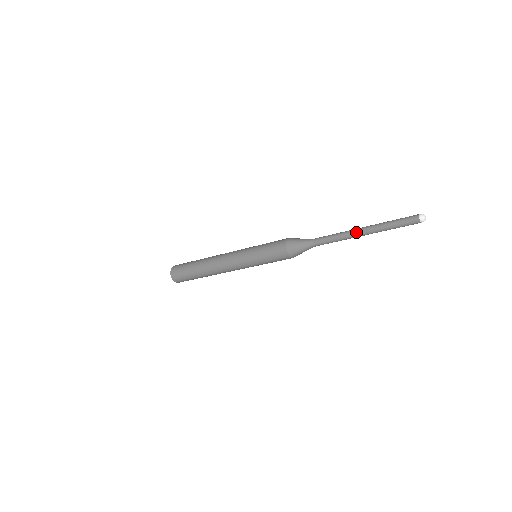
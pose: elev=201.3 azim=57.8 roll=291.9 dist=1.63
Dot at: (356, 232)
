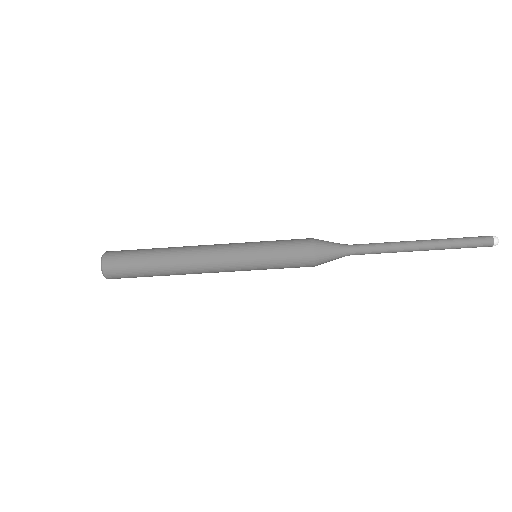
Dot at: (412, 242)
